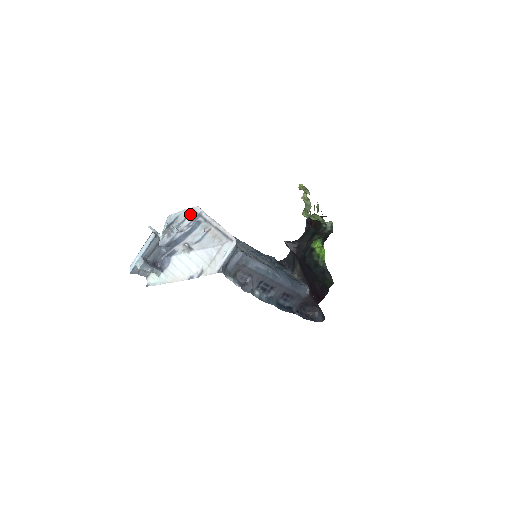
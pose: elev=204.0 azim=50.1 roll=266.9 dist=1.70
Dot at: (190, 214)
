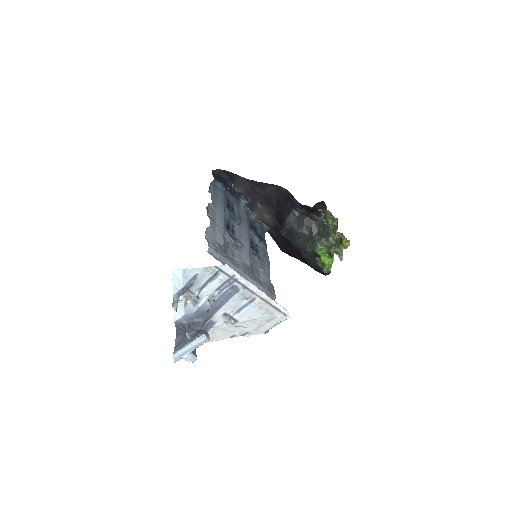
Dot at: (217, 275)
